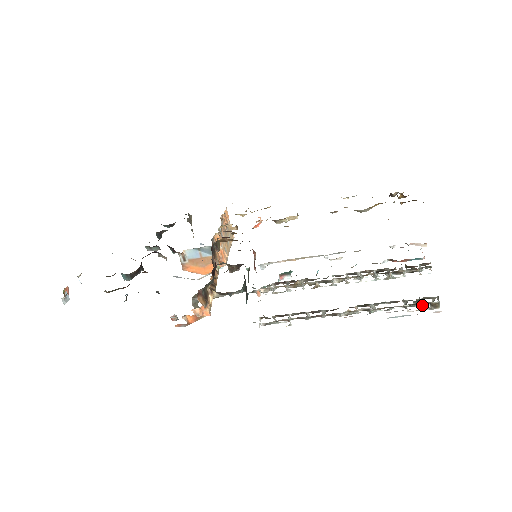
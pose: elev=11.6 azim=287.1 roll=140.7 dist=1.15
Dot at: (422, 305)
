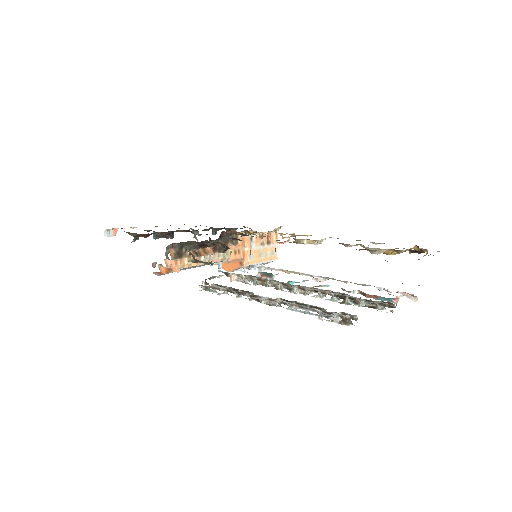
Dot at: occluded
